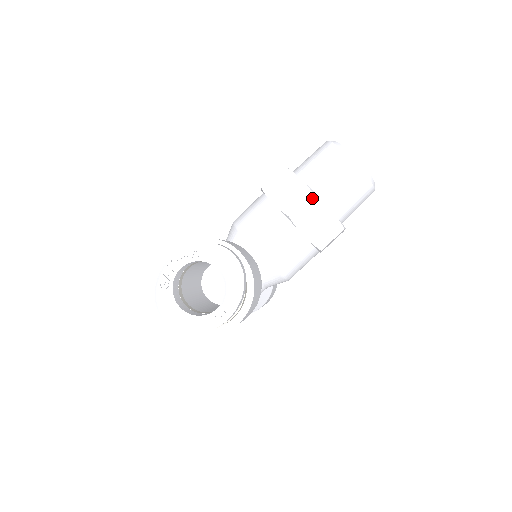
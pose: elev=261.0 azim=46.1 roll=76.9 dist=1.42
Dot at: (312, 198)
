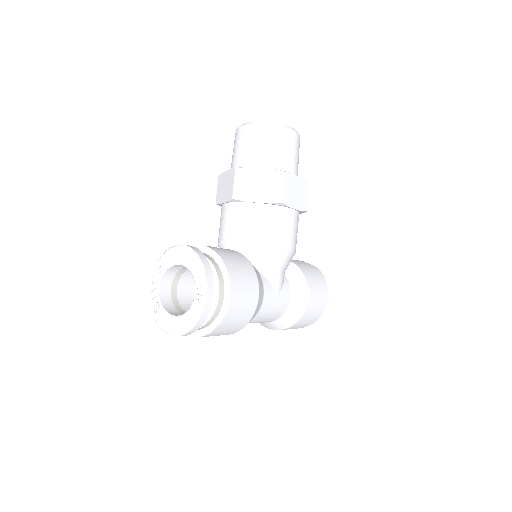
Dot at: (238, 172)
